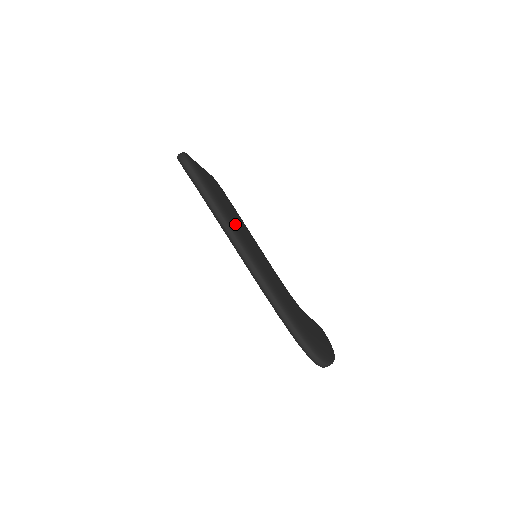
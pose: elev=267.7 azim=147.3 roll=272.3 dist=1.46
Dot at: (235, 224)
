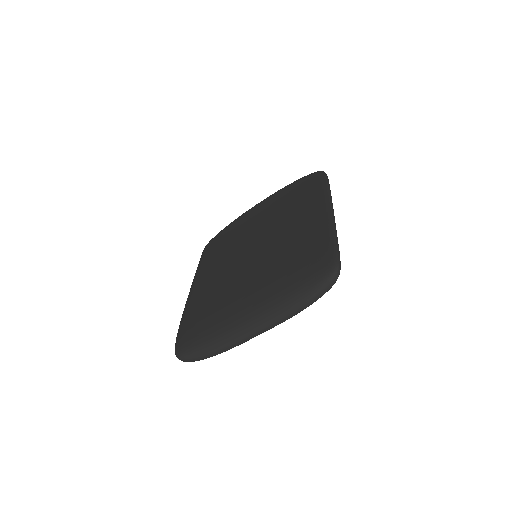
Dot at: occluded
